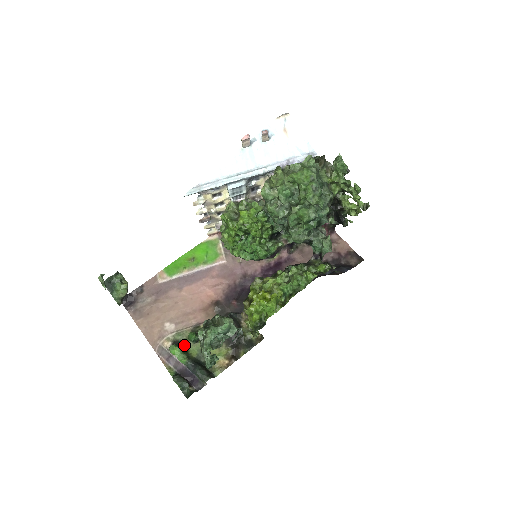
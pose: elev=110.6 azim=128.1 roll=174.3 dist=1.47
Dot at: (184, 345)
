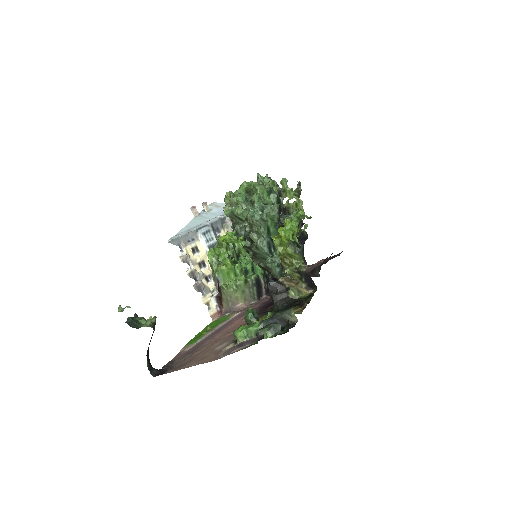
Dot at: occluded
